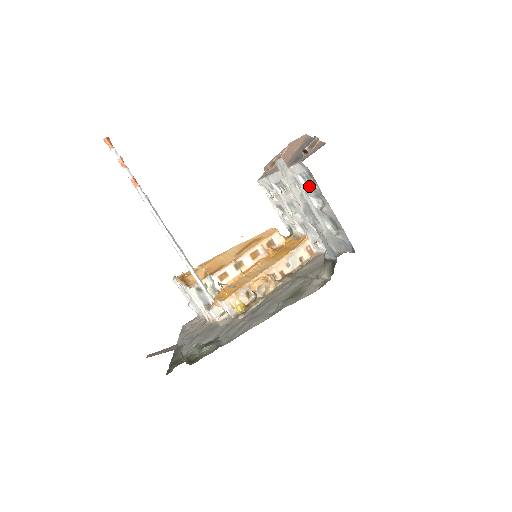
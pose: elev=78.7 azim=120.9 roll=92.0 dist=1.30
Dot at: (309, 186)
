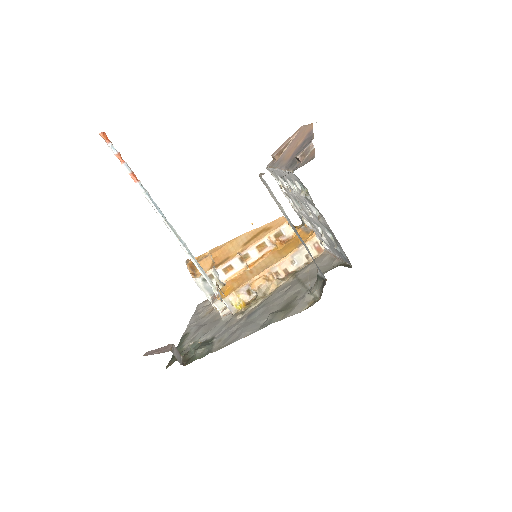
Dot at: (304, 195)
